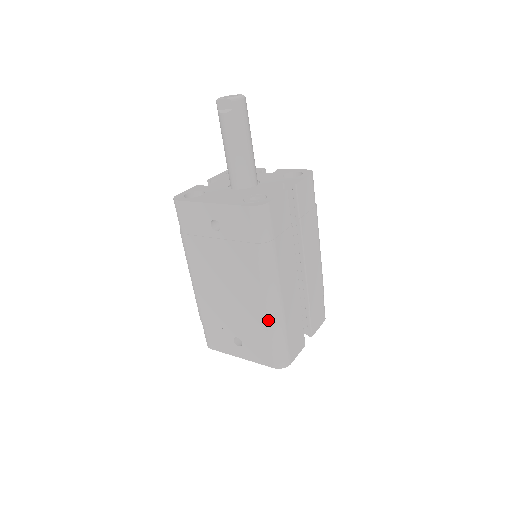
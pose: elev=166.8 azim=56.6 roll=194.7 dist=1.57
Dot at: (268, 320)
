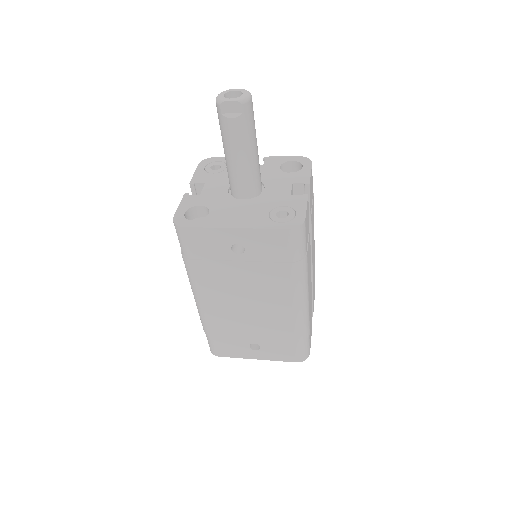
Dot at: (296, 326)
